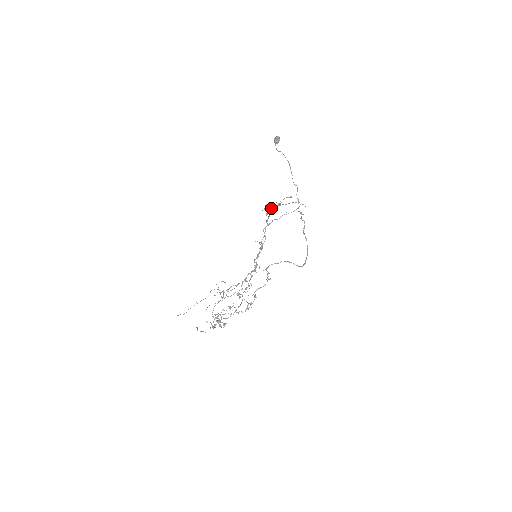
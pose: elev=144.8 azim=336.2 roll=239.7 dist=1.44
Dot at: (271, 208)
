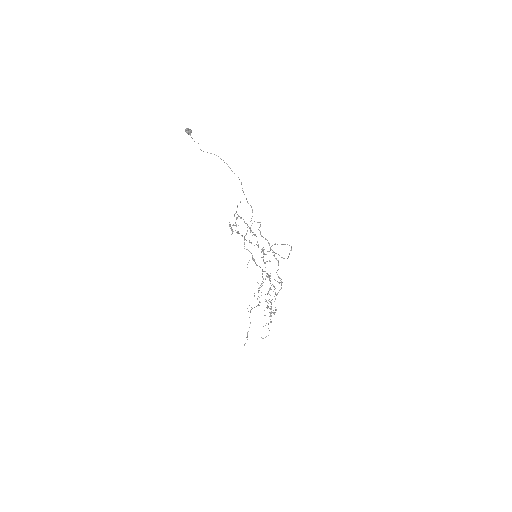
Dot at: occluded
